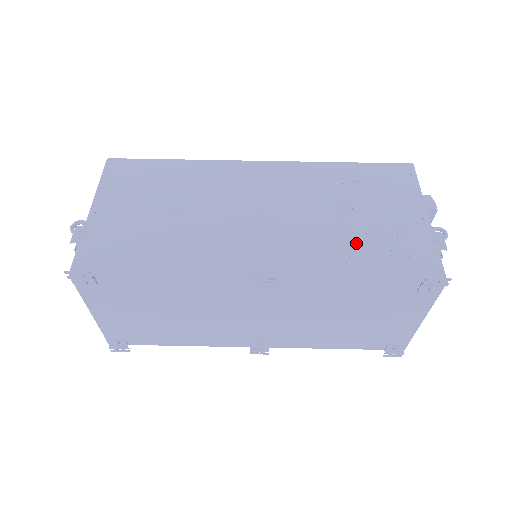
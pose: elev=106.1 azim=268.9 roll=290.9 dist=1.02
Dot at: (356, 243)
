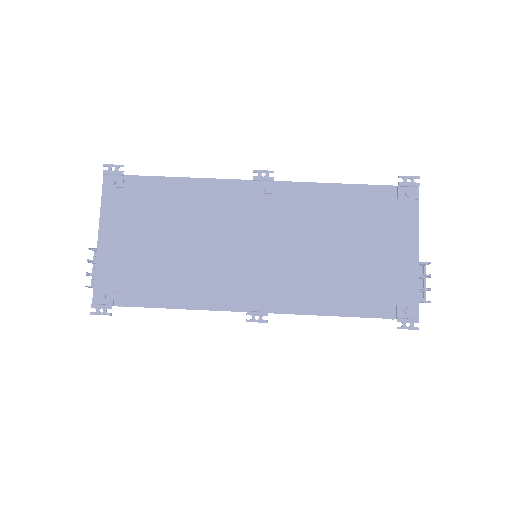
Dot at: occluded
